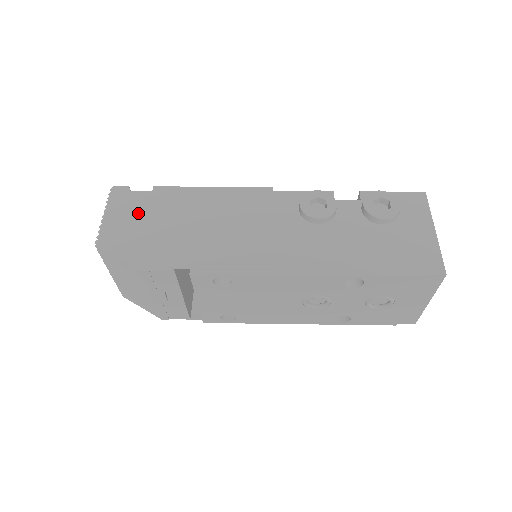
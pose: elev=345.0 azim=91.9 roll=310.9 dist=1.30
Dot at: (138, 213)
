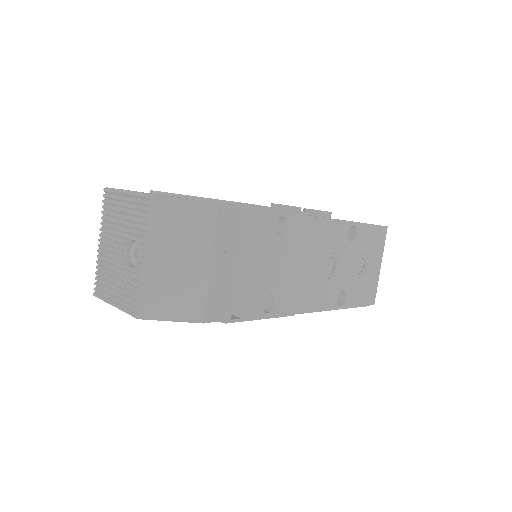
Dot at: occluded
